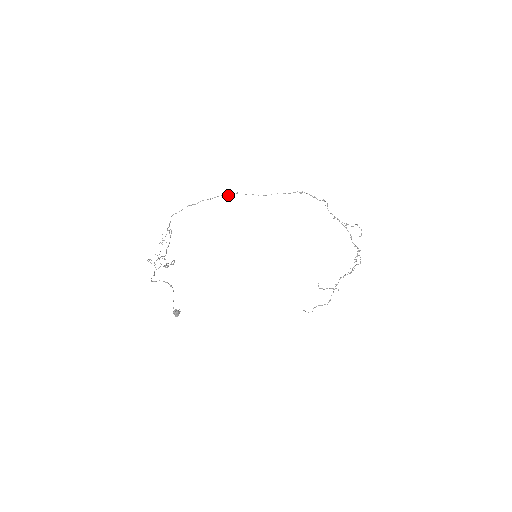
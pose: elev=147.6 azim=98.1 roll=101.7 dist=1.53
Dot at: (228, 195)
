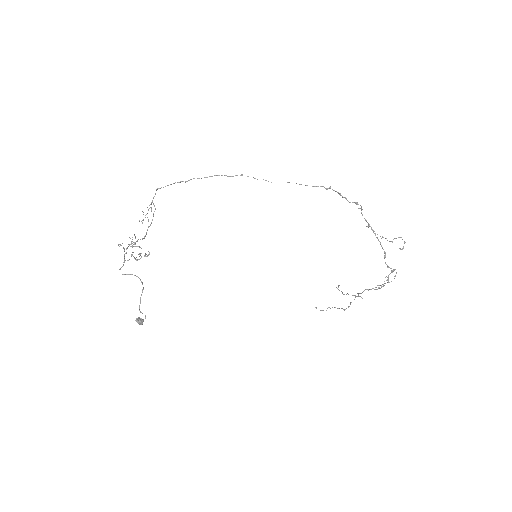
Dot at: (229, 176)
